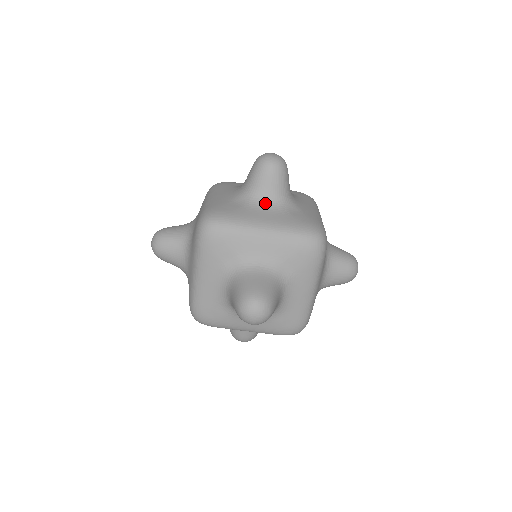
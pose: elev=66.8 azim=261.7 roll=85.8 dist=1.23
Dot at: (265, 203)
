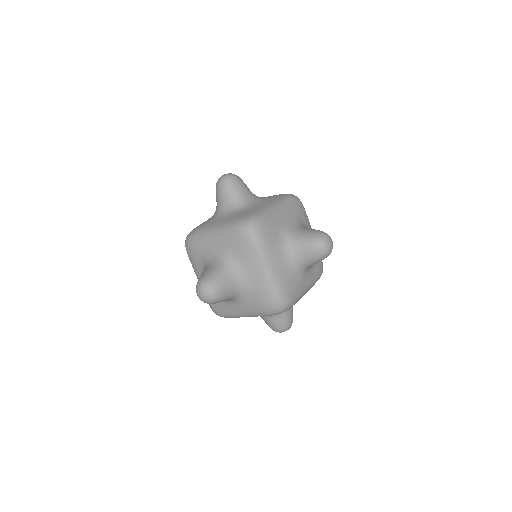
Dot at: (231, 301)
